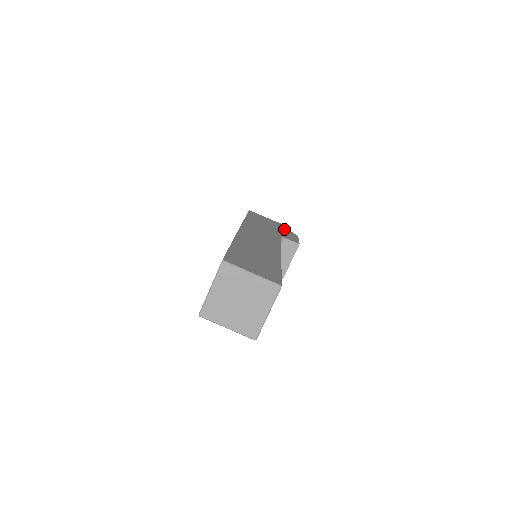
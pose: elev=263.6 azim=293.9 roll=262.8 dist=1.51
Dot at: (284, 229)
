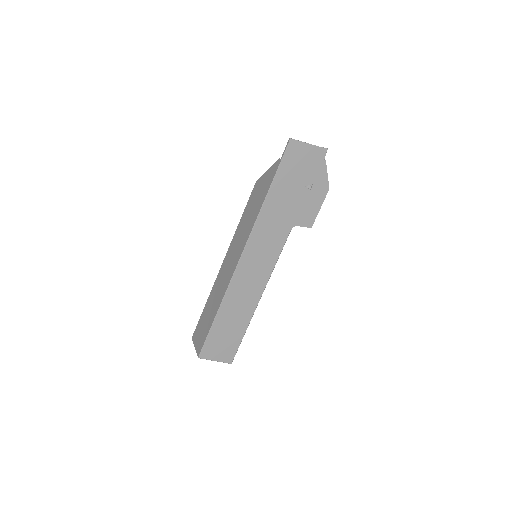
Dot at: (318, 180)
